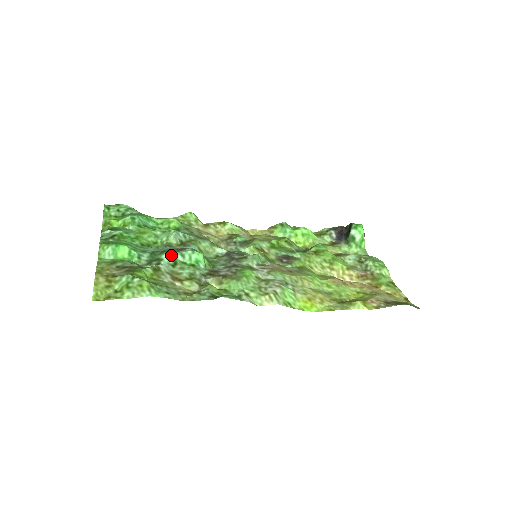
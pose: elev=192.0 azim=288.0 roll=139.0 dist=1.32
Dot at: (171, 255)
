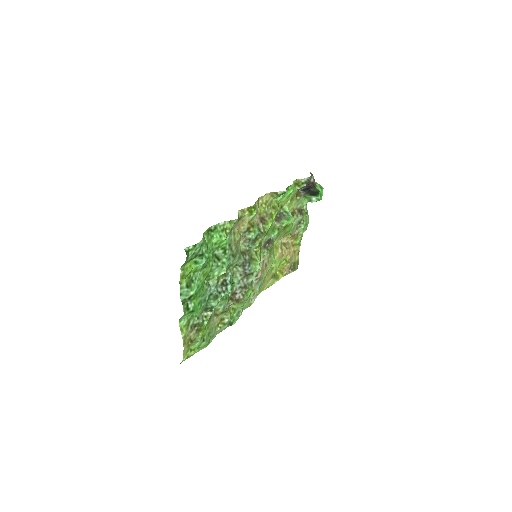
Dot at: occluded
